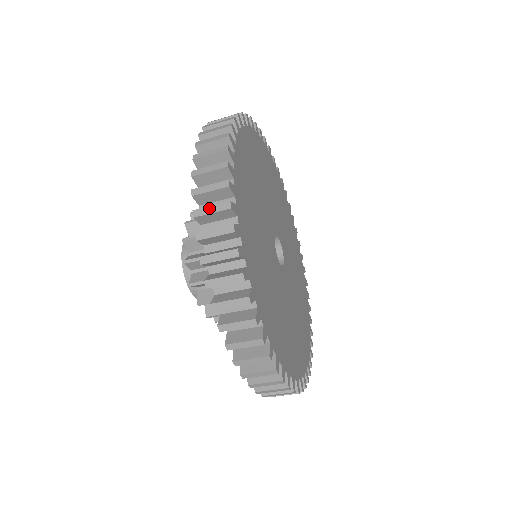
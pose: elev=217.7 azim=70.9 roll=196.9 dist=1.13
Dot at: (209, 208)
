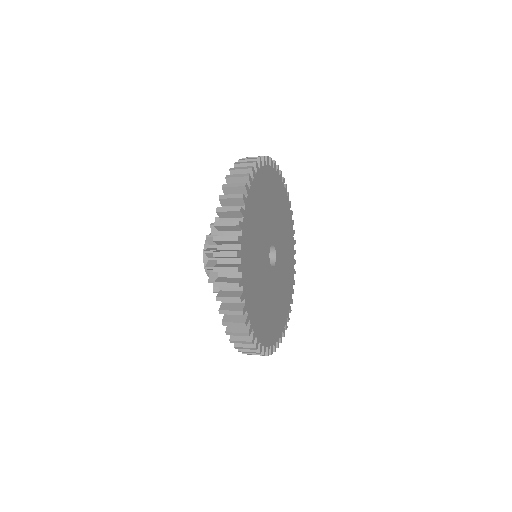
Dot at: (224, 268)
